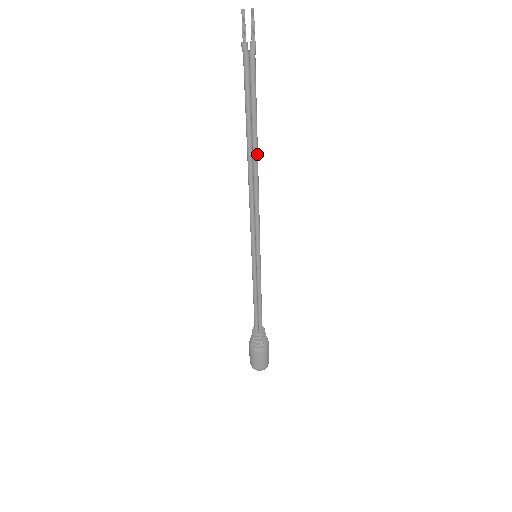
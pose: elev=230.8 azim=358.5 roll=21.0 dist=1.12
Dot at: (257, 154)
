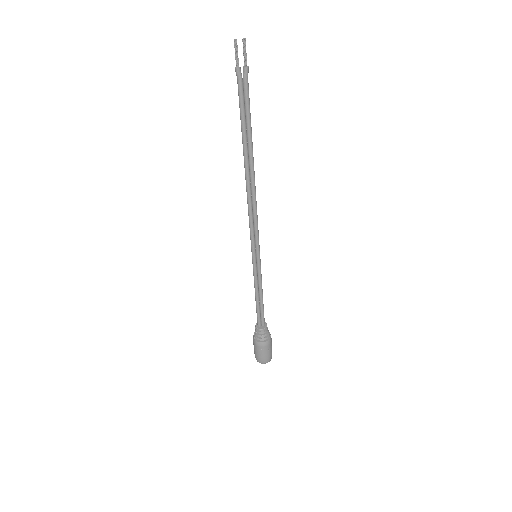
Dot at: (253, 164)
